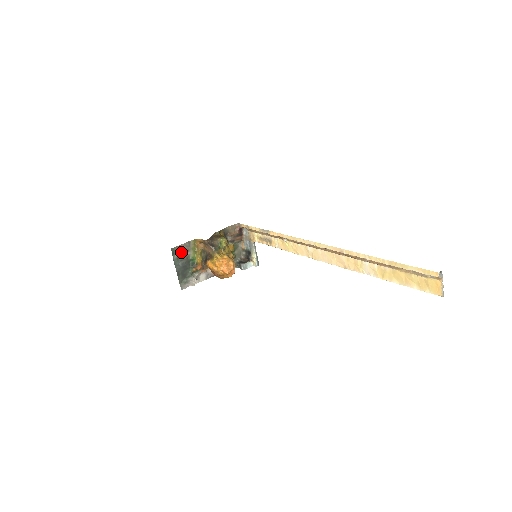
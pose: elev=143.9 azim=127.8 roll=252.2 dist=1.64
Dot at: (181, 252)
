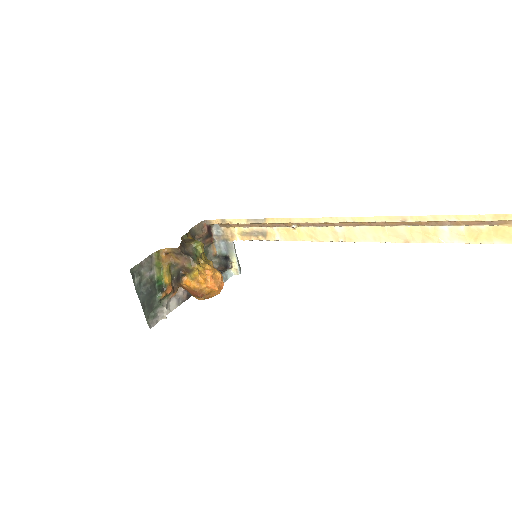
Dot at: (143, 273)
